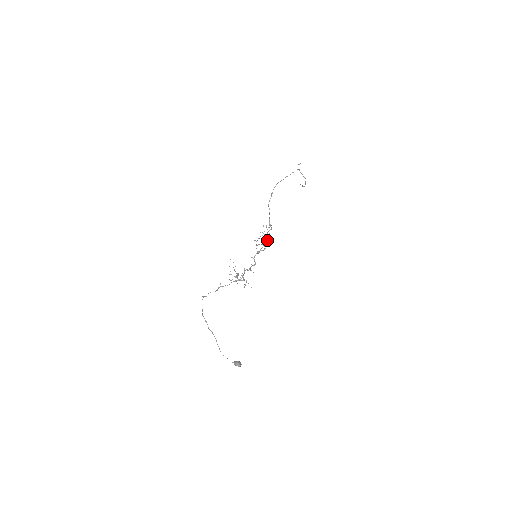
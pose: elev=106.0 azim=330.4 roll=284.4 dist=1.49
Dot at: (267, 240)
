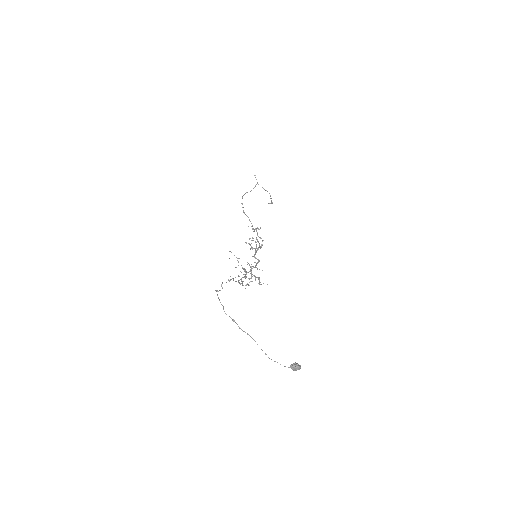
Dot at: (259, 237)
